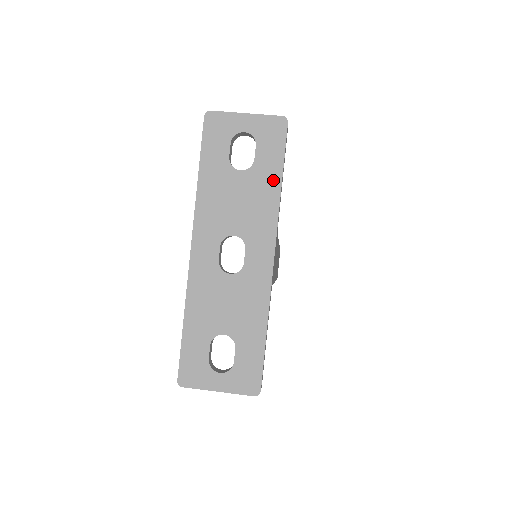
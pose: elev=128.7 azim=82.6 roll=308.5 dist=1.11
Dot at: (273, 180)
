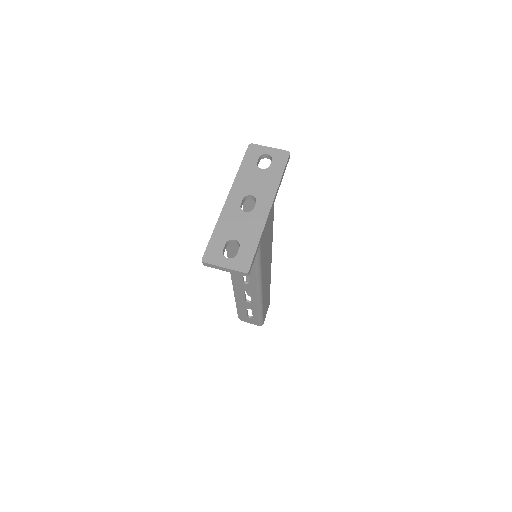
Dot at: (277, 175)
